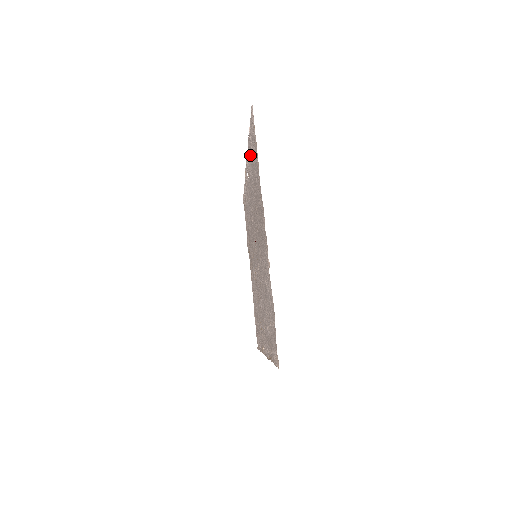
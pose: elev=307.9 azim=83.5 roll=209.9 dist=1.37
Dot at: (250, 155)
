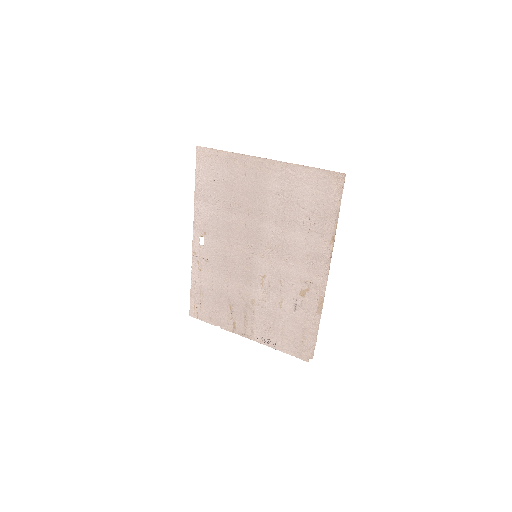
Dot at: (205, 198)
